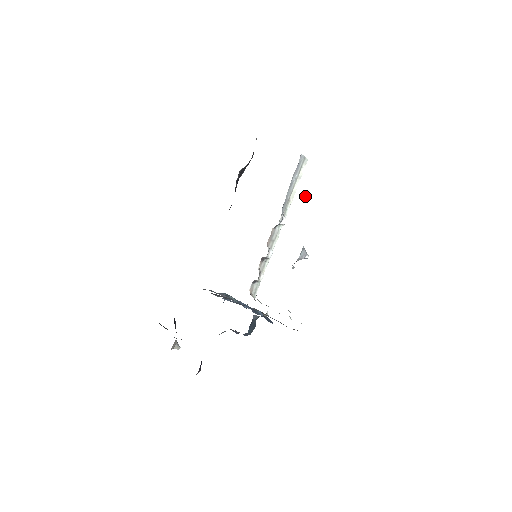
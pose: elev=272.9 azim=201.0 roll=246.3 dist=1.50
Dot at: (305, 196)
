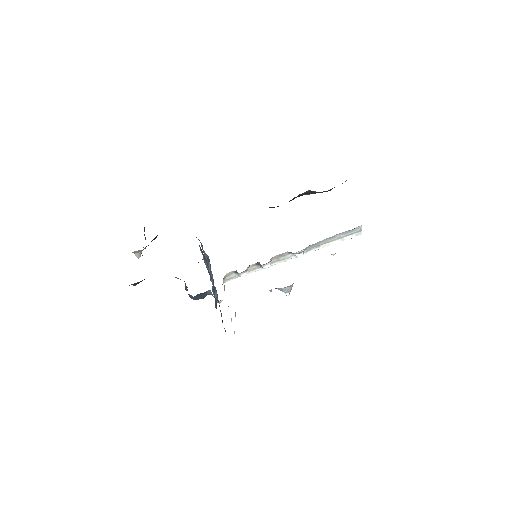
Dot at: (332, 254)
